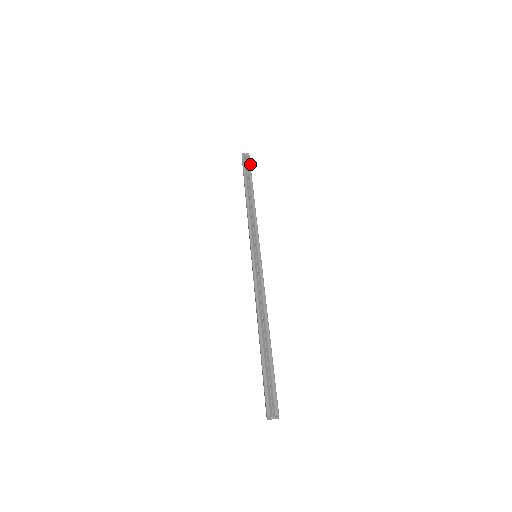
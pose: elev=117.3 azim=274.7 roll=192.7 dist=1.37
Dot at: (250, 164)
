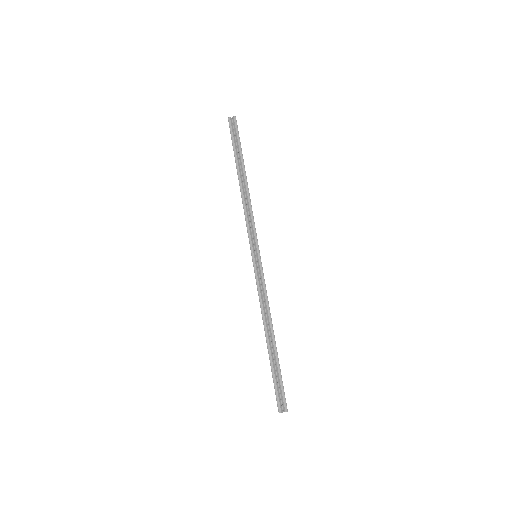
Dot at: (238, 134)
